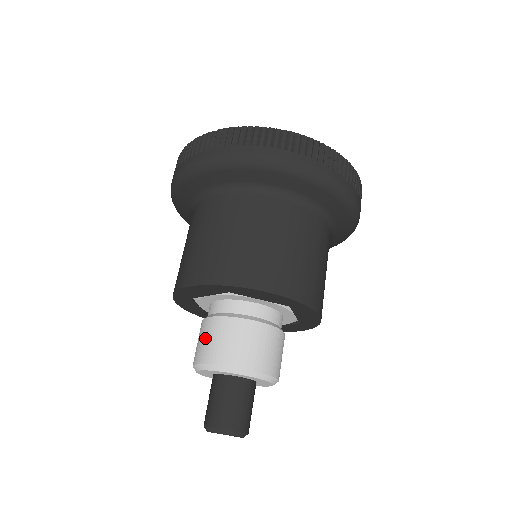
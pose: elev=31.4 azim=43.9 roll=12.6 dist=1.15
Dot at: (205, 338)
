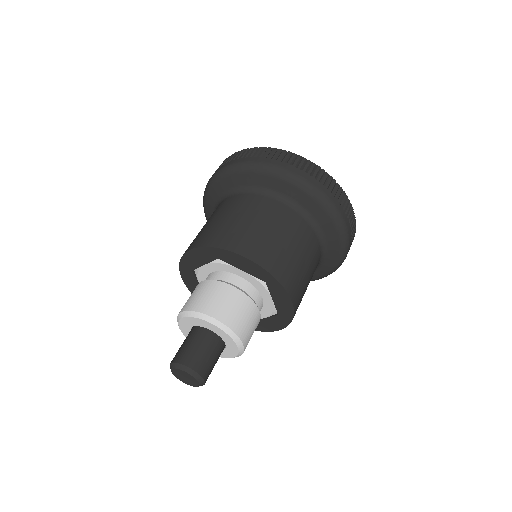
Dot at: (222, 299)
